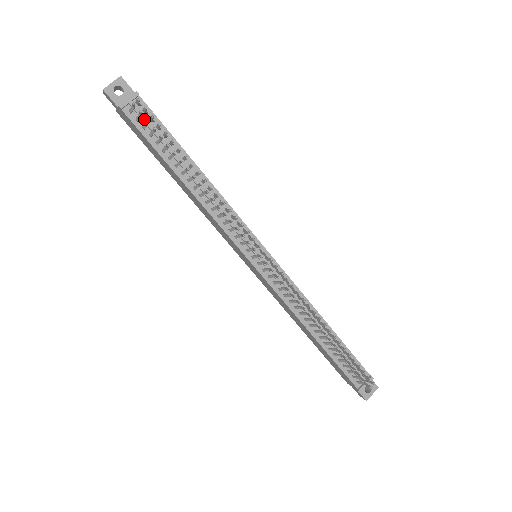
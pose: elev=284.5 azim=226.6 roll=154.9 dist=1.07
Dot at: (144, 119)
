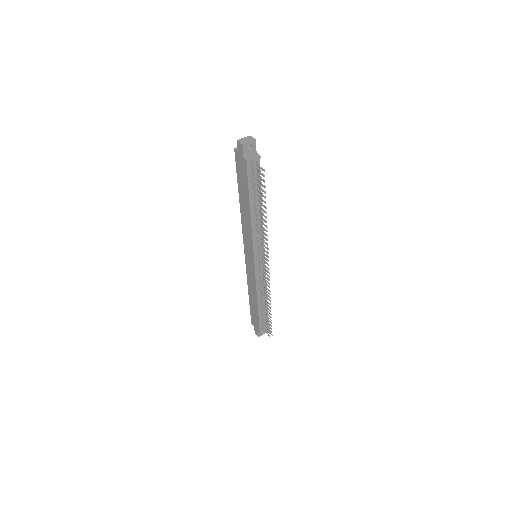
Dot at: (254, 173)
